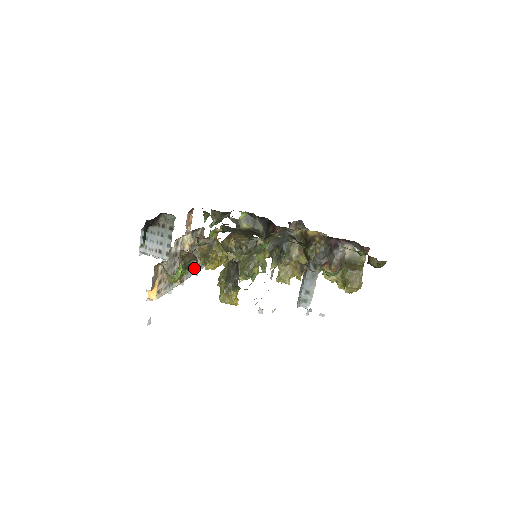
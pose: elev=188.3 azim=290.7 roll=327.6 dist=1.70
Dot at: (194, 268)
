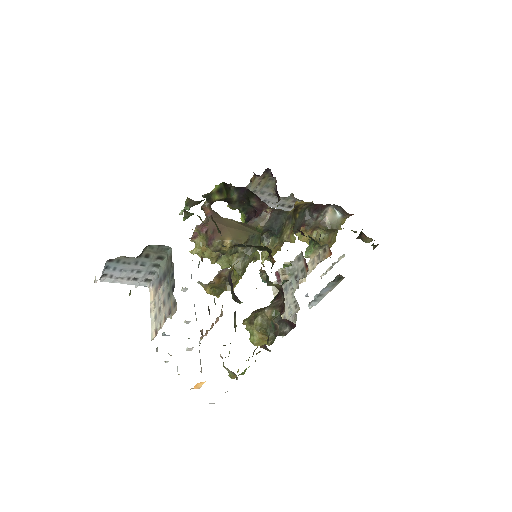
Dot at: occluded
